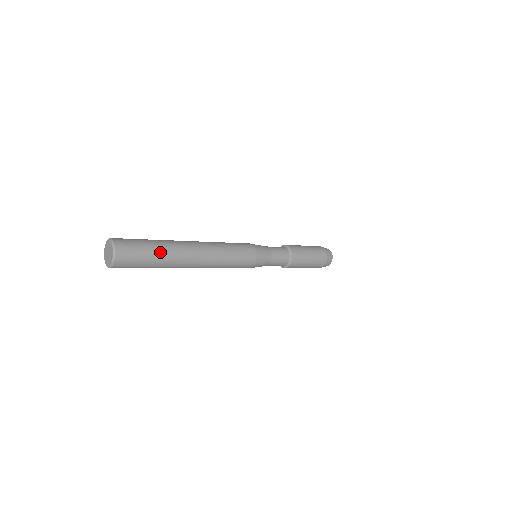
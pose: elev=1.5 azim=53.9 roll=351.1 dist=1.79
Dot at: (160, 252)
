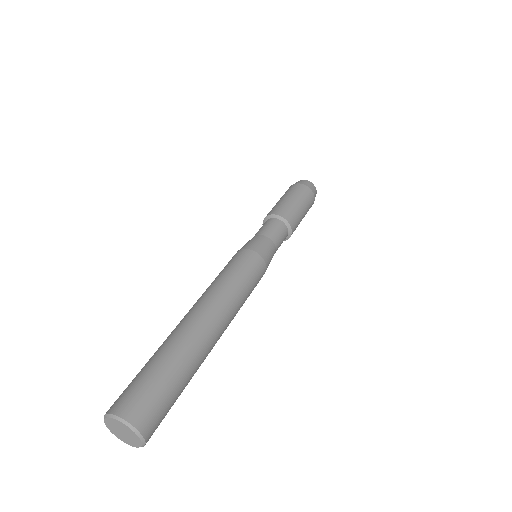
Dot at: (187, 375)
